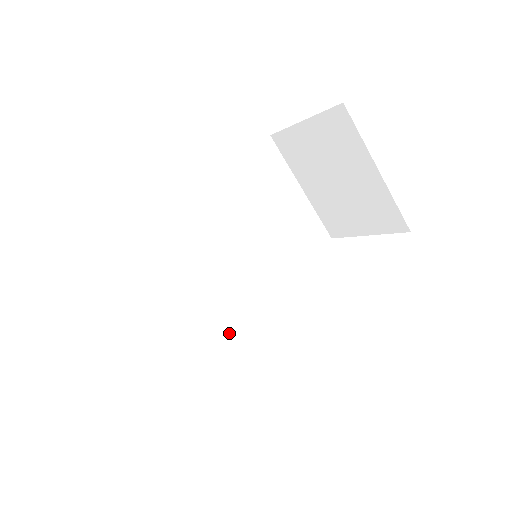
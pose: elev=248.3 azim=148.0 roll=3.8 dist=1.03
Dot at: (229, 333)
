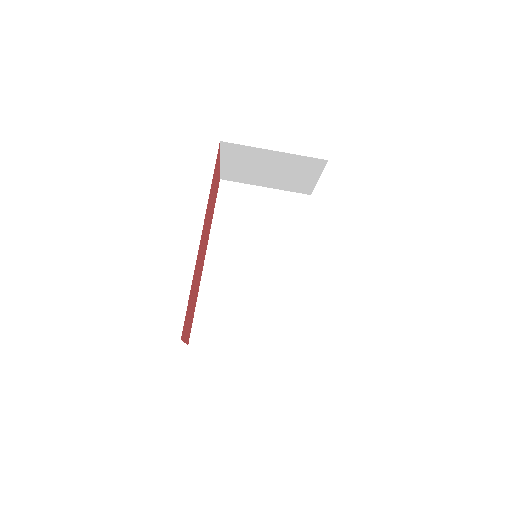
Dot at: (291, 304)
